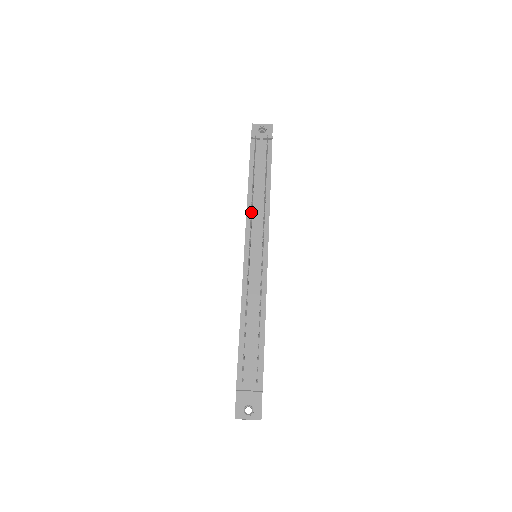
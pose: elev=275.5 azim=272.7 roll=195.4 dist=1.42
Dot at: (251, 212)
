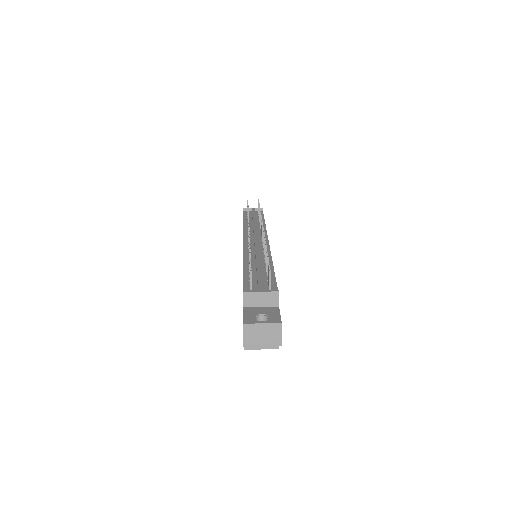
Dot at: (248, 217)
